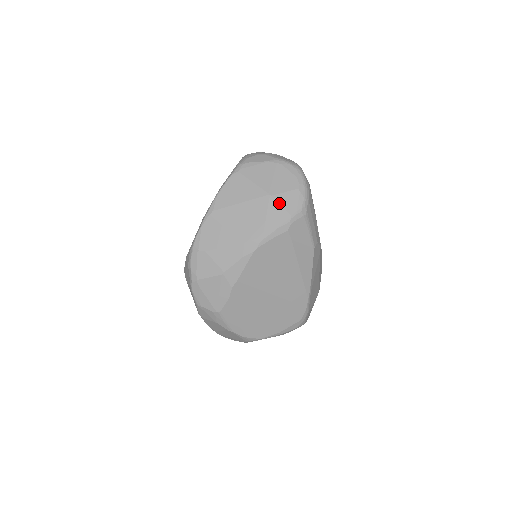
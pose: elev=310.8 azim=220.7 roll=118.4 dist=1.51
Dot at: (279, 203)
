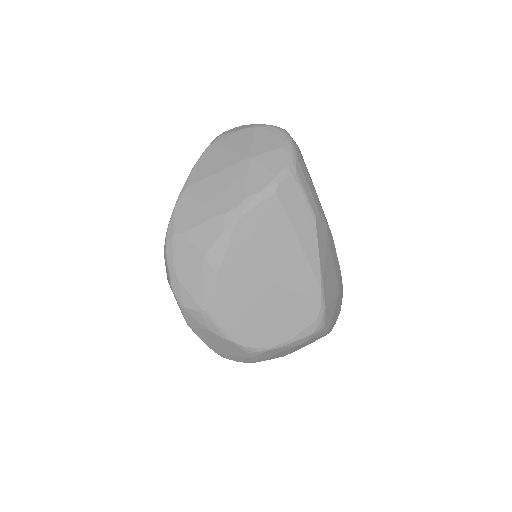
Dot at: (261, 164)
